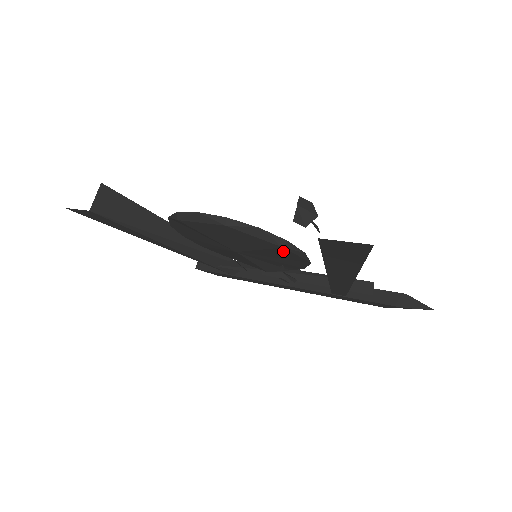
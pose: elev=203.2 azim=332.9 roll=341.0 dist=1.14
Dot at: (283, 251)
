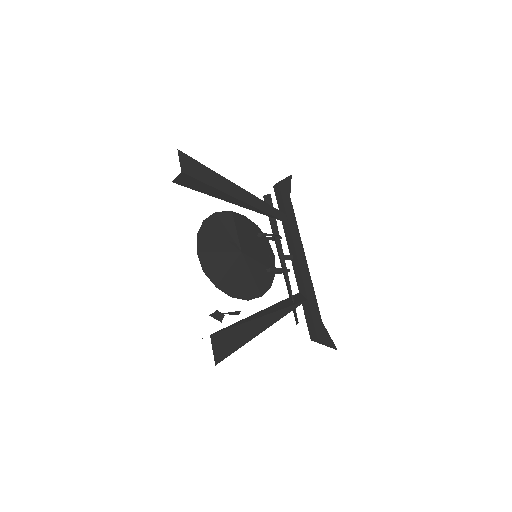
Dot at: (237, 292)
